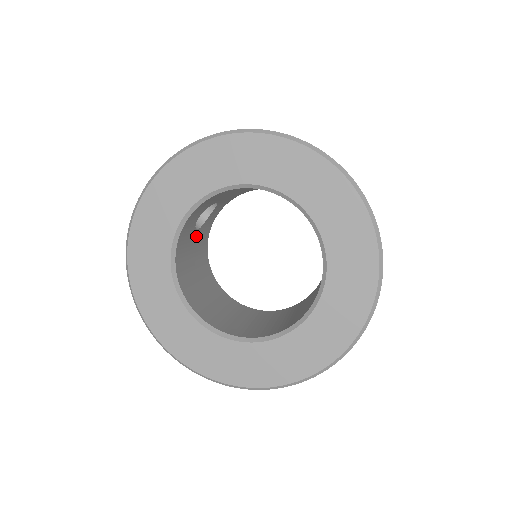
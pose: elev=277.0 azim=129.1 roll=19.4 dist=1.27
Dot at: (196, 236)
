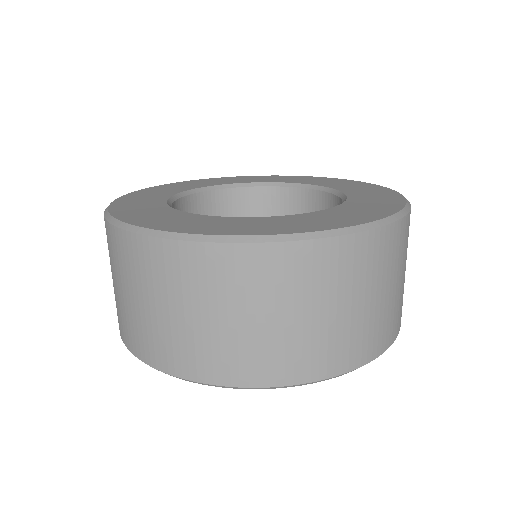
Dot at: occluded
